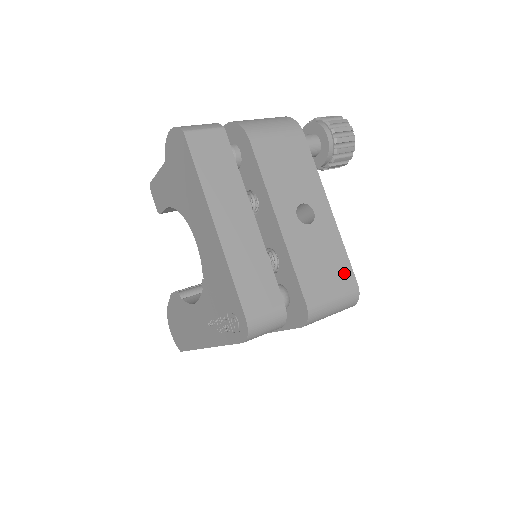
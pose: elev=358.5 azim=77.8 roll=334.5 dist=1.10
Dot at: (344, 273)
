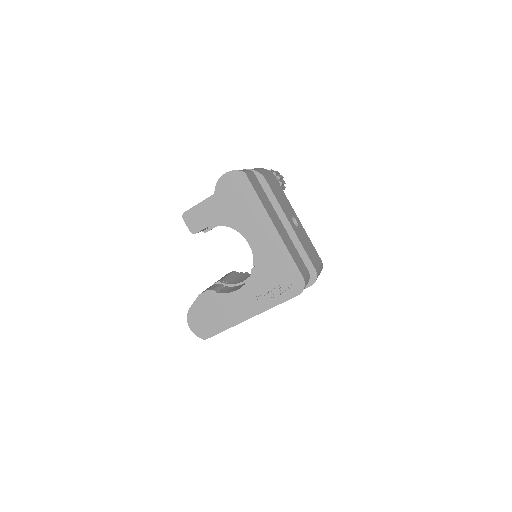
Dot at: (316, 254)
